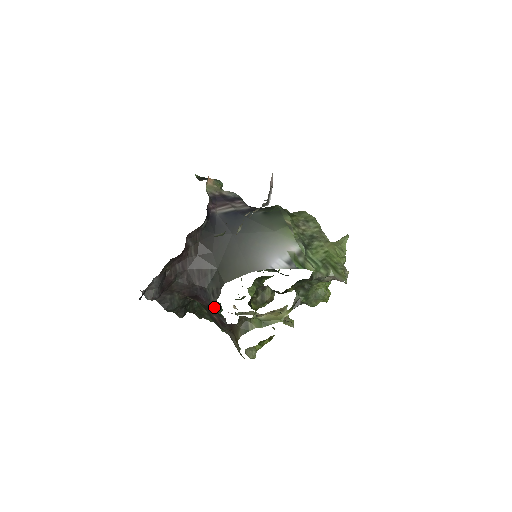
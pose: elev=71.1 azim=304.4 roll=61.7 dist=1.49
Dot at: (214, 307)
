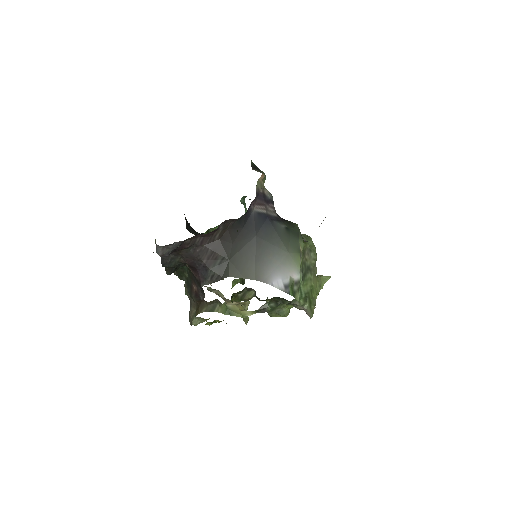
Dot at: occluded
